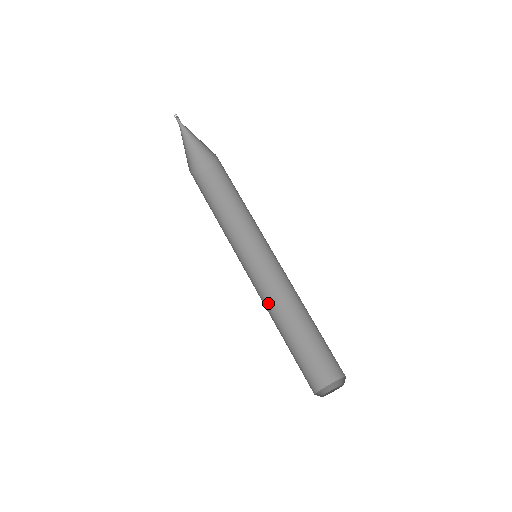
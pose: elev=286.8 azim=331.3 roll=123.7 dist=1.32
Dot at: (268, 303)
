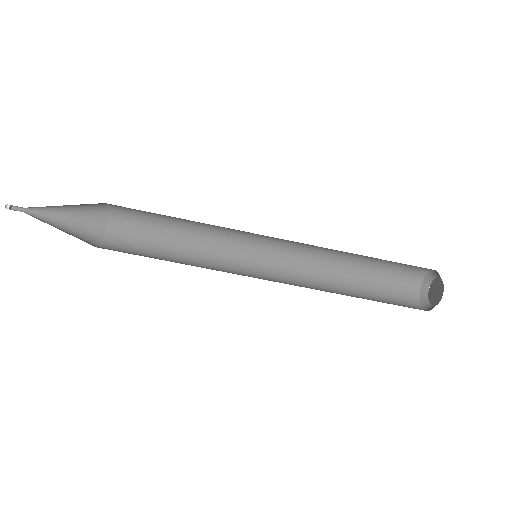
Dot at: (308, 273)
